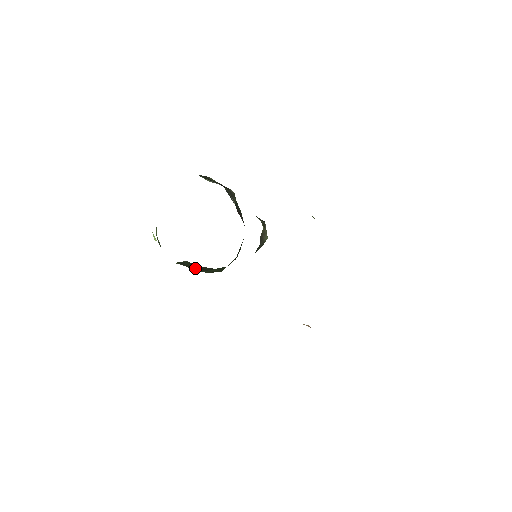
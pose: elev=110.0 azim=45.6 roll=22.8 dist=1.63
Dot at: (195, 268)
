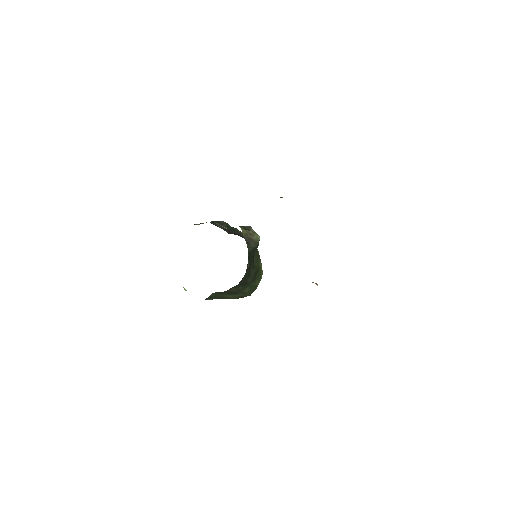
Dot at: (228, 296)
